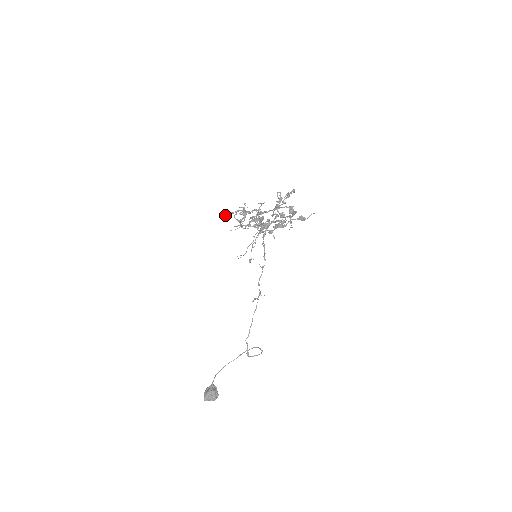
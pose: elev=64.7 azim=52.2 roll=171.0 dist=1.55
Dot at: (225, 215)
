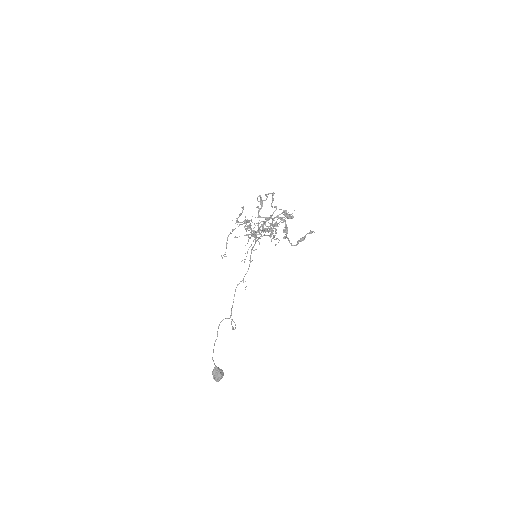
Dot at: occluded
